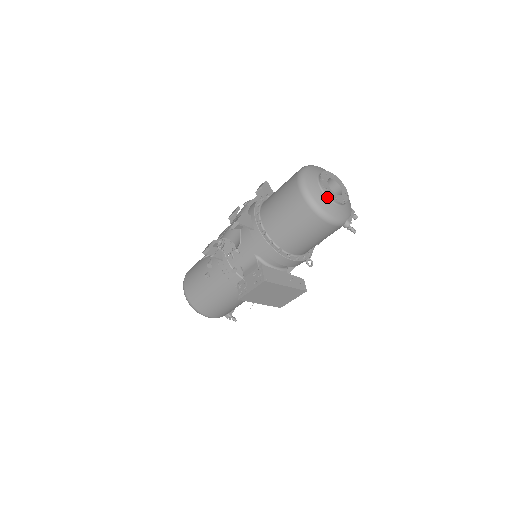
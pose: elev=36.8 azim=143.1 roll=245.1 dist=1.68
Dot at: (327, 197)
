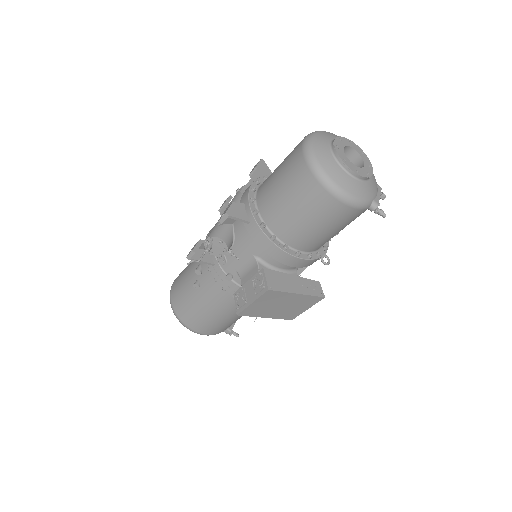
Dot at: (345, 171)
